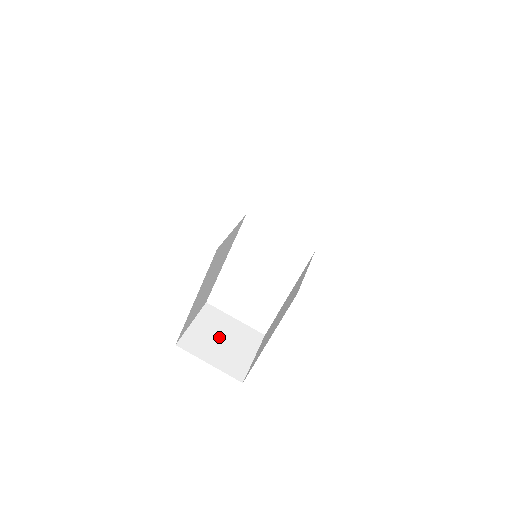
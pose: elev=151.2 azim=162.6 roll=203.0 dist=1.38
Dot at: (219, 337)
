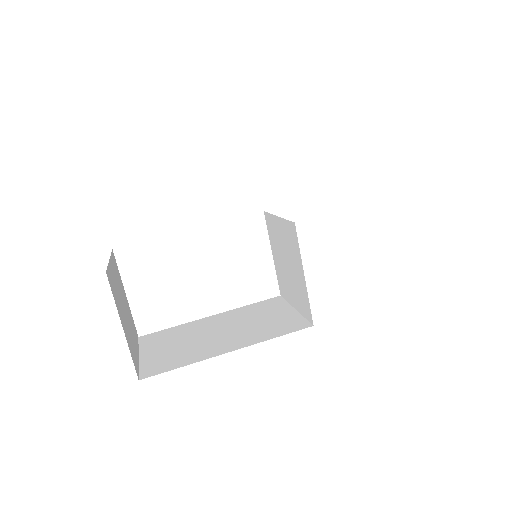
Dot at: (123, 302)
